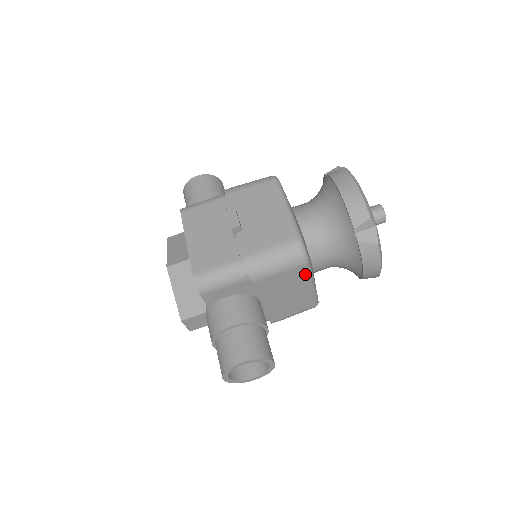
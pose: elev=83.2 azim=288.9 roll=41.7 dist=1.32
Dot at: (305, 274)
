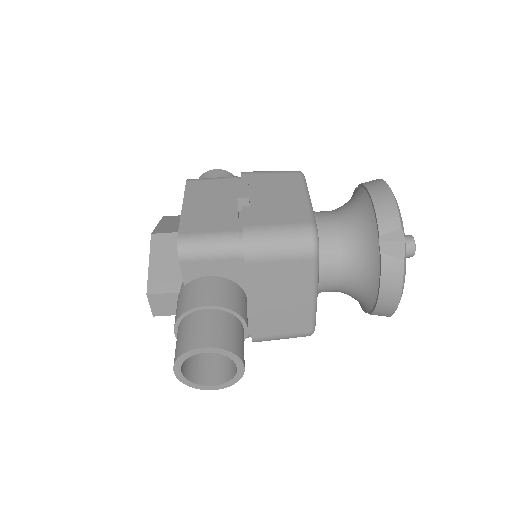
Dot at: (309, 274)
